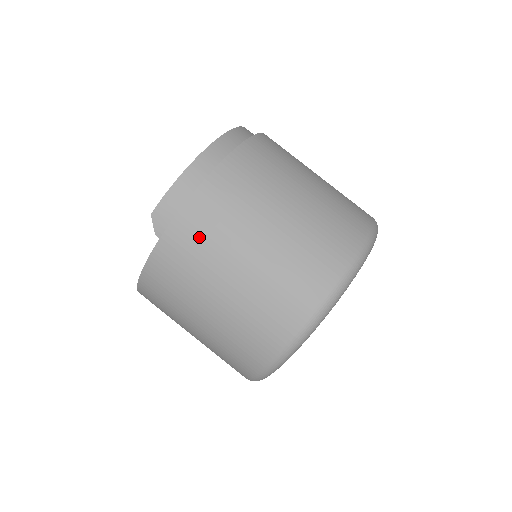
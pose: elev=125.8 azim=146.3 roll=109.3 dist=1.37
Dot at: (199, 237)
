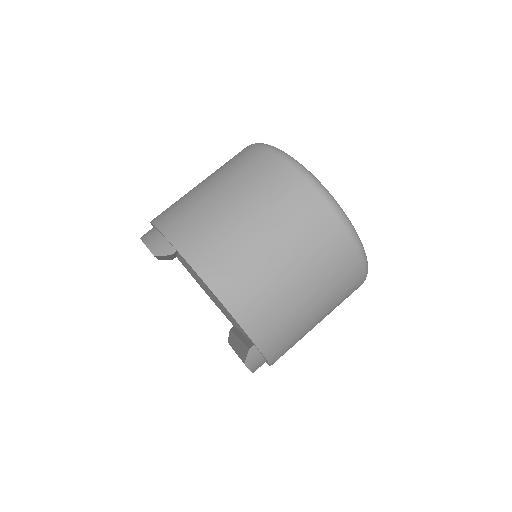
Dot at: (183, 217)
